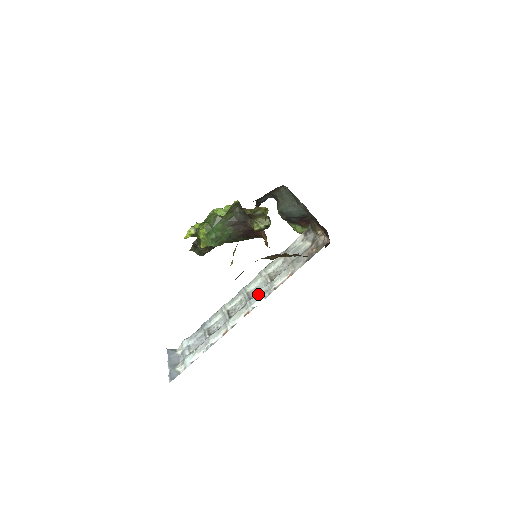
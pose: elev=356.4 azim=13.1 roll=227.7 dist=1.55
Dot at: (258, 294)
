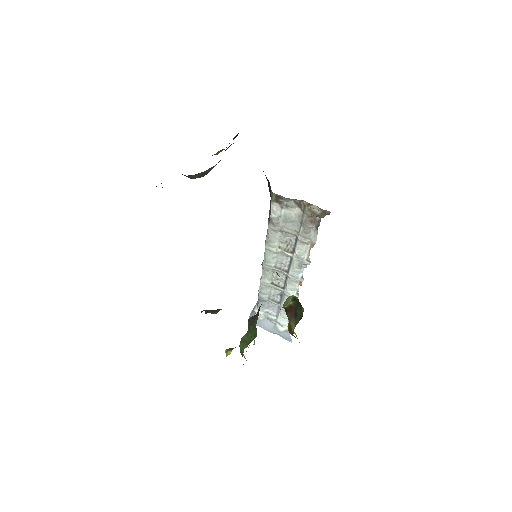
Dot at: (293, 269)
